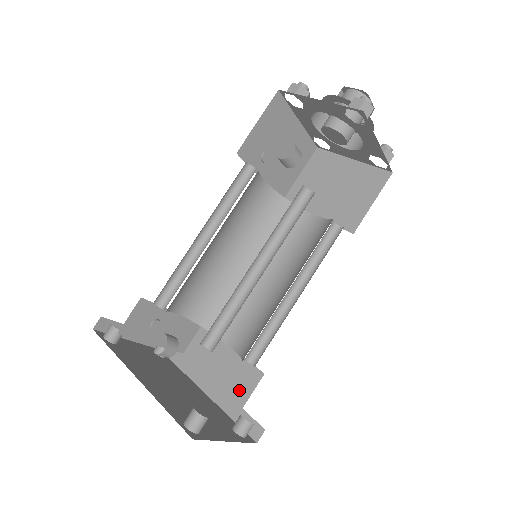
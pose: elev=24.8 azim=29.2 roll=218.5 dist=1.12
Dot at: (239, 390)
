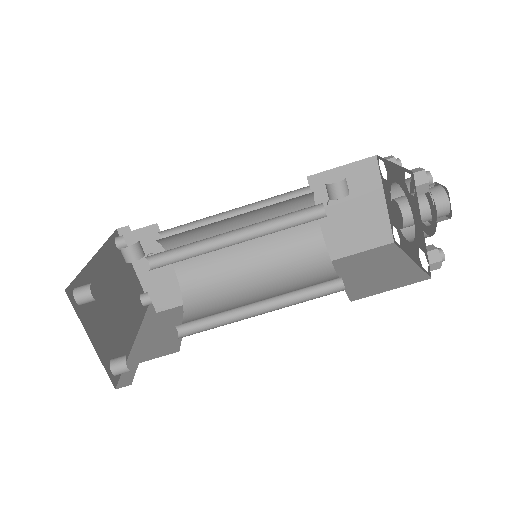
Dot at: (153, 351)
